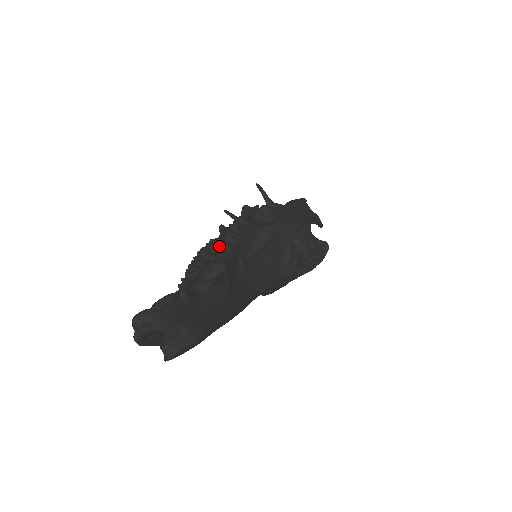
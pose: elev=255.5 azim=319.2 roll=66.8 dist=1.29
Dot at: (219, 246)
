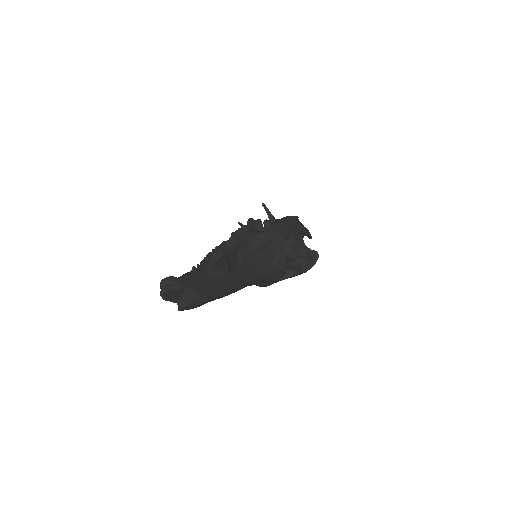
Dot at: (225, 244)
